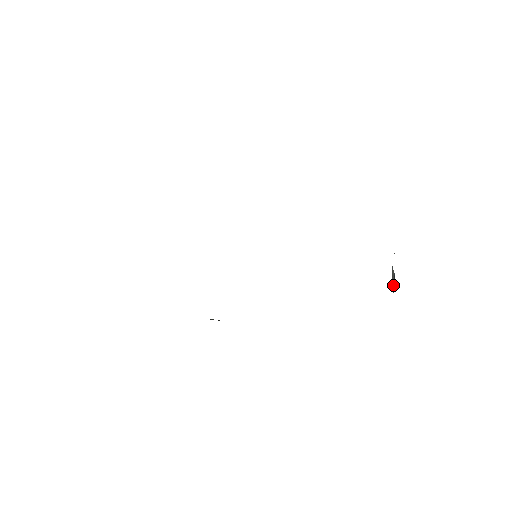
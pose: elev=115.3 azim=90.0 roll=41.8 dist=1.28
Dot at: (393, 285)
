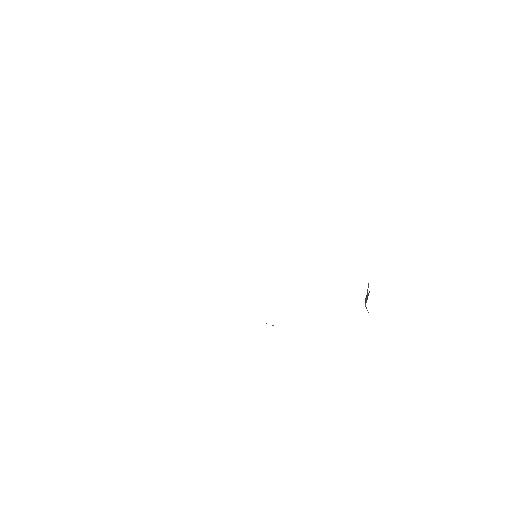
Dot at: occluded
